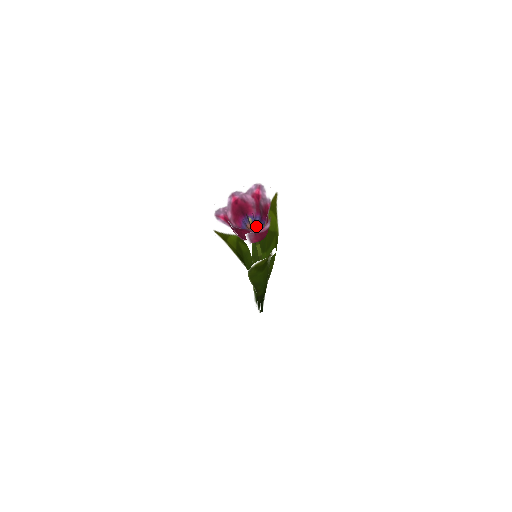
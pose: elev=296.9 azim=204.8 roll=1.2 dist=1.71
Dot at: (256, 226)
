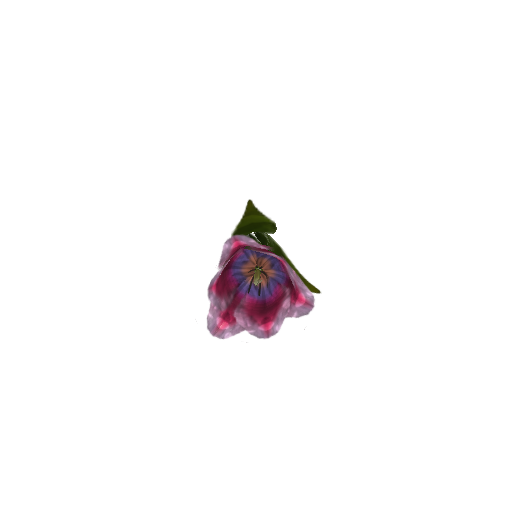
Dot at: (255, 262)
